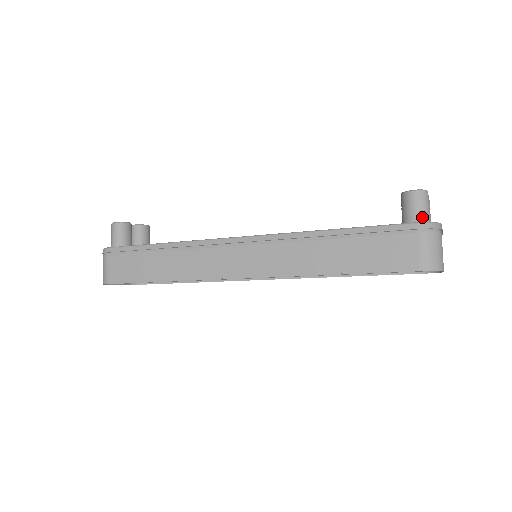
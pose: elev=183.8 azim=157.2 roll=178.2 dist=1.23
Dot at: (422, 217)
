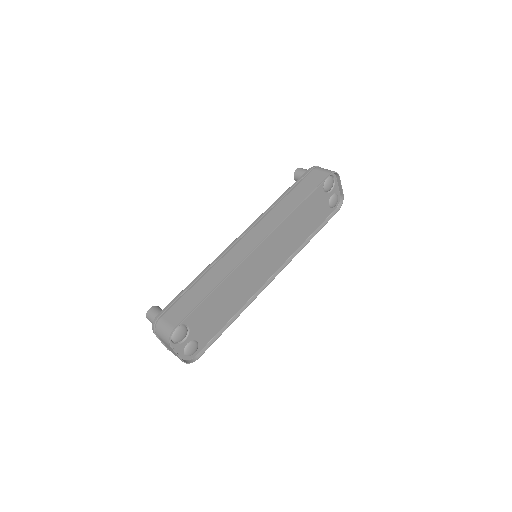
Dot at: occluded
